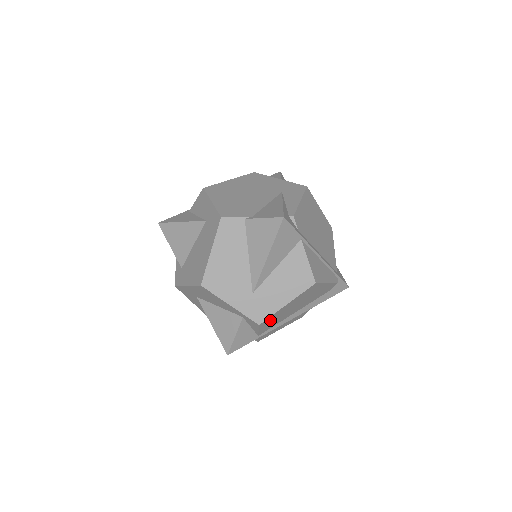
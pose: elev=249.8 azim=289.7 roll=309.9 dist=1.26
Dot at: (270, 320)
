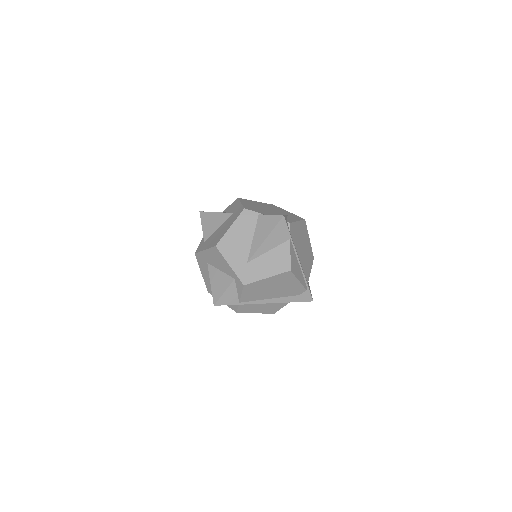
Dot at: (252, 288)
